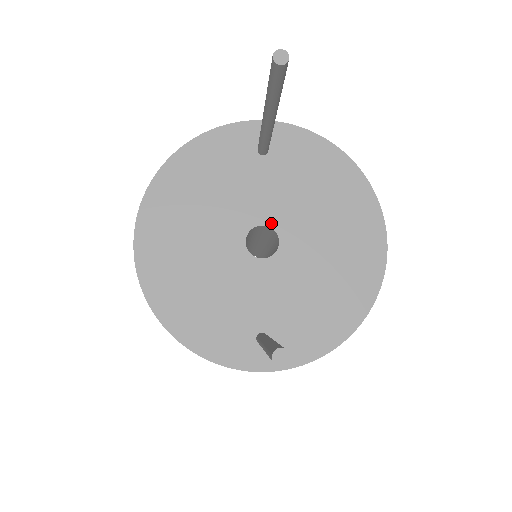
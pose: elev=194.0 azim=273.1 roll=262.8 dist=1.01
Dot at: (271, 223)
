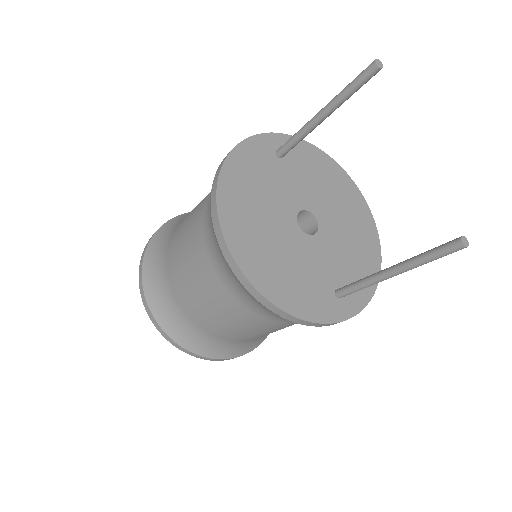
Dot at: (307, 207)
